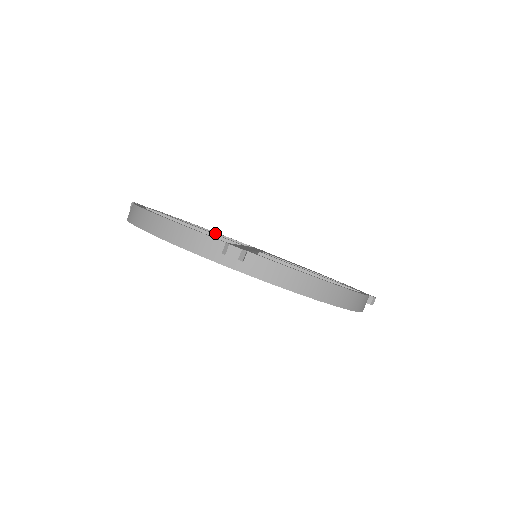
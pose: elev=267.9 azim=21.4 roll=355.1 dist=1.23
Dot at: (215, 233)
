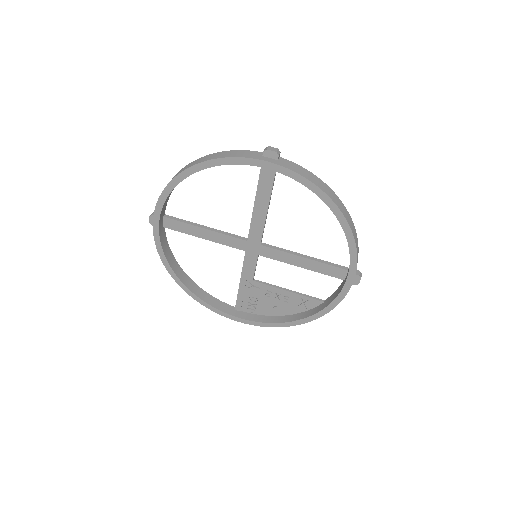
Dot at: (202, 289)
